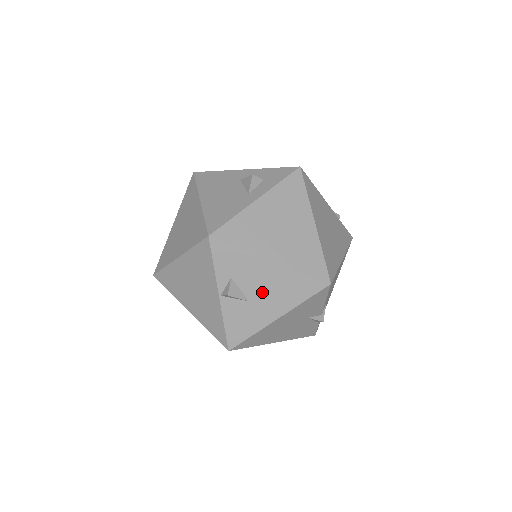
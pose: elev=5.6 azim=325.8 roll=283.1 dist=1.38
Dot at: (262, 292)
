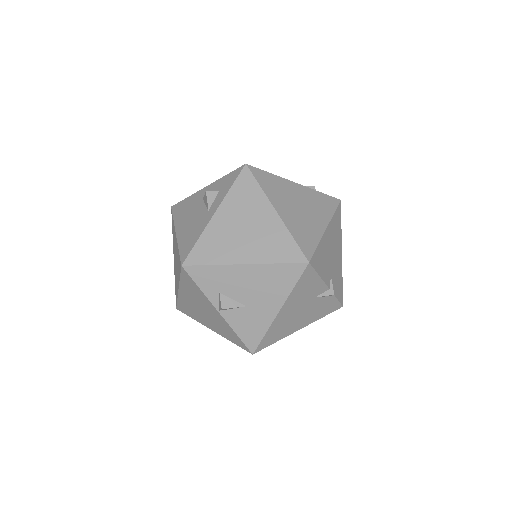
Dot at: (252, 294)
